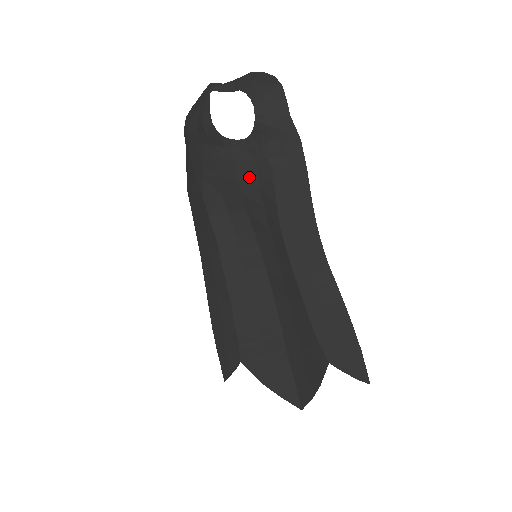
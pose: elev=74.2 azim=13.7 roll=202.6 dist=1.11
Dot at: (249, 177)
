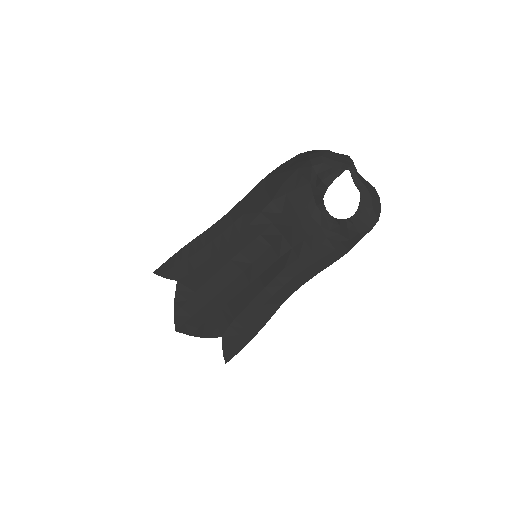
Dot at: (306, 230)
